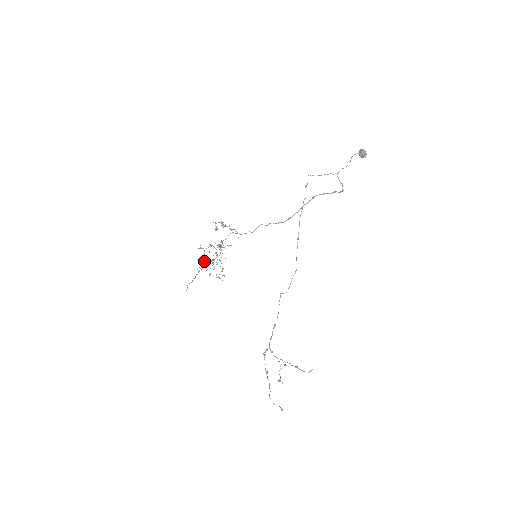
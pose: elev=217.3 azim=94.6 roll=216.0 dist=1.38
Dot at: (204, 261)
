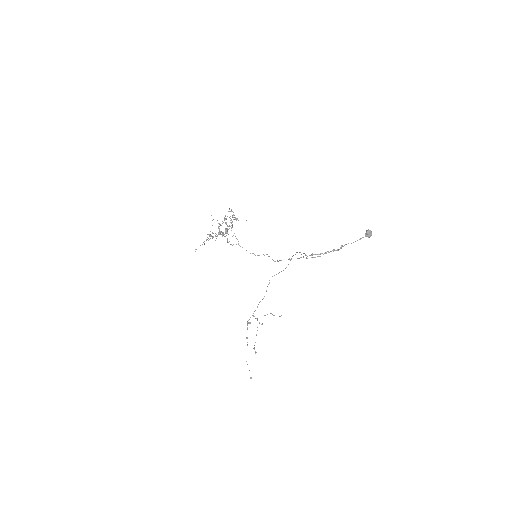
Dot at: (212, 236)
